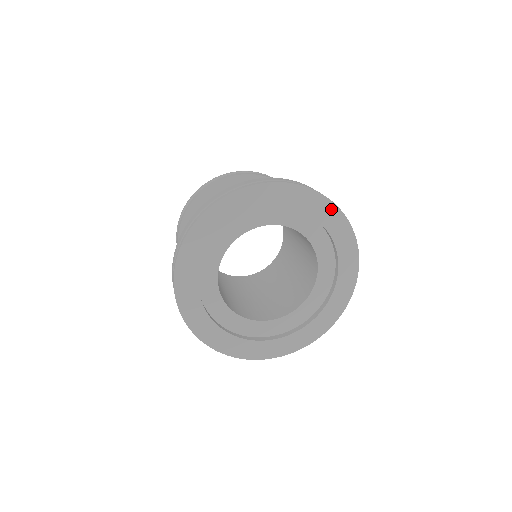
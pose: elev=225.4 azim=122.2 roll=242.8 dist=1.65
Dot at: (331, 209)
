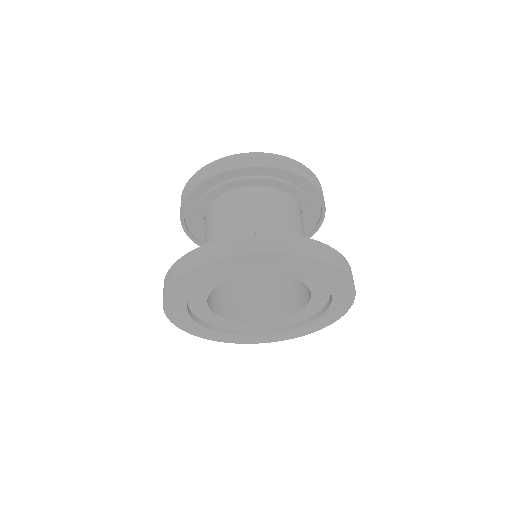
Dot at: (258, 258)
